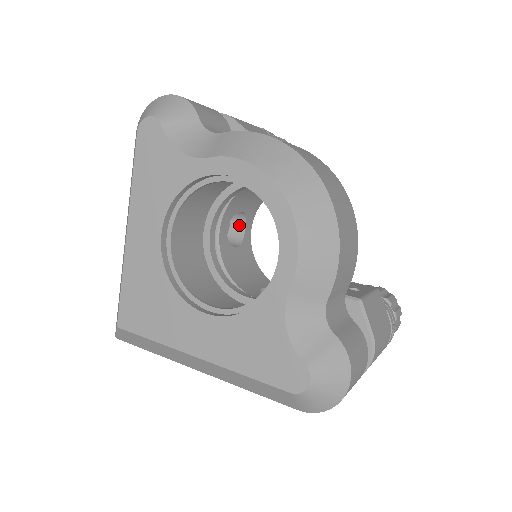
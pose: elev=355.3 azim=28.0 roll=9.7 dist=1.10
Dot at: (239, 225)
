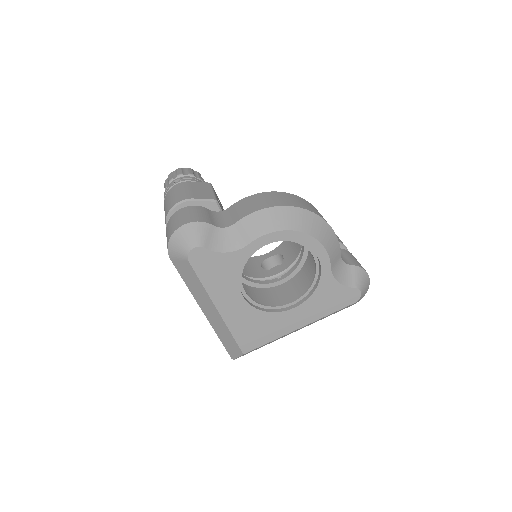
Dot at: occluded
